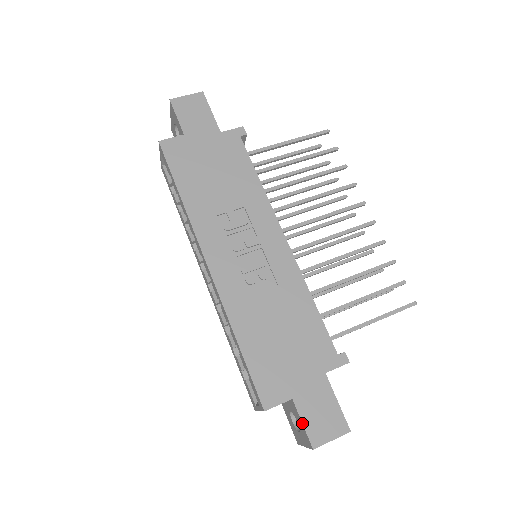
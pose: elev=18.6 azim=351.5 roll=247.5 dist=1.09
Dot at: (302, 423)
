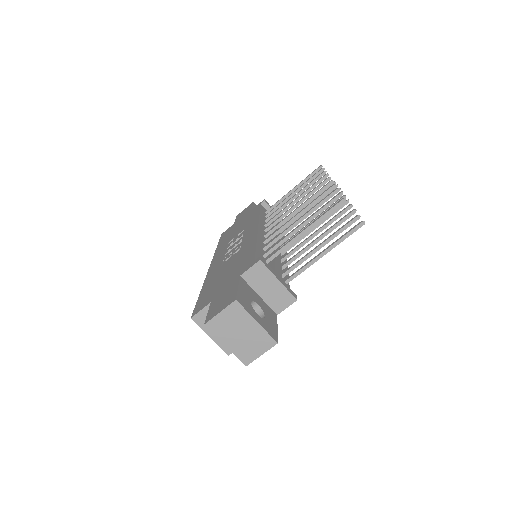
Dot at: occluded
